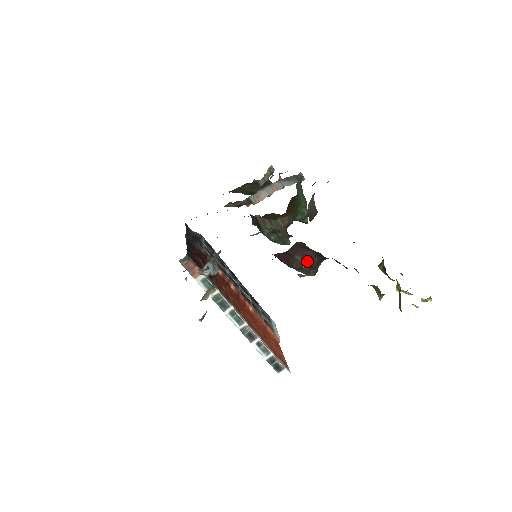
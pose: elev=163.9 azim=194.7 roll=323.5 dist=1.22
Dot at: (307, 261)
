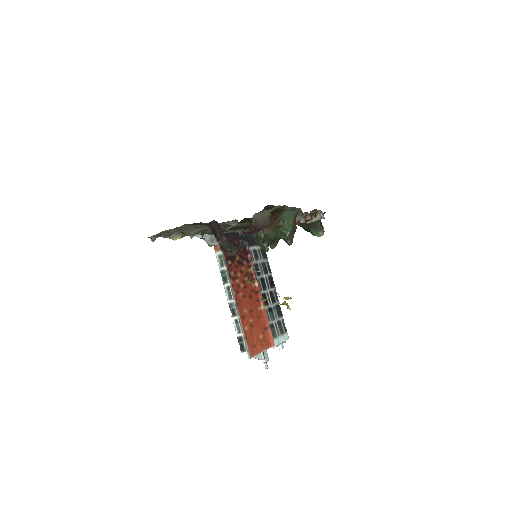
Dot at: (222, 238)
